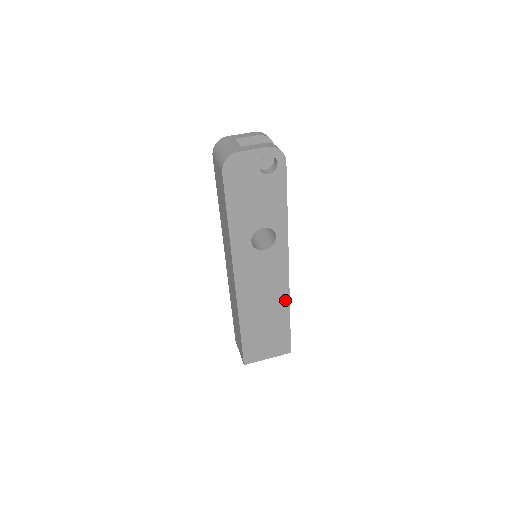
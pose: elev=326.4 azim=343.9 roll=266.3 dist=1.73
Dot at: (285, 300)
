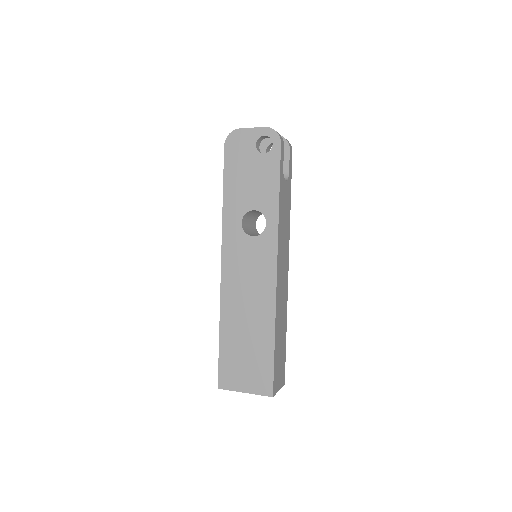
Dot at: (271, 311)
